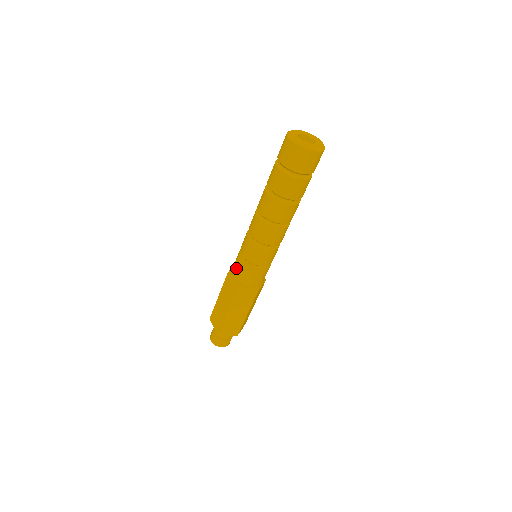
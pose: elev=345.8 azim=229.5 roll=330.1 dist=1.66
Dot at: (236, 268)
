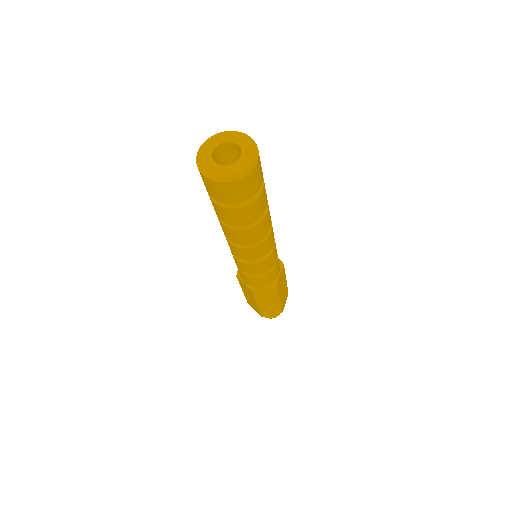
Dot at: occluded
